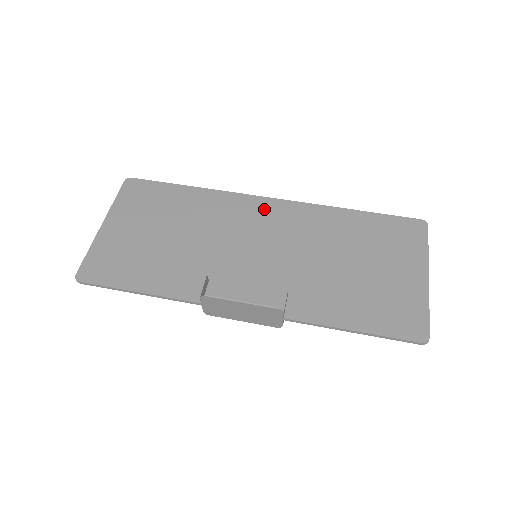
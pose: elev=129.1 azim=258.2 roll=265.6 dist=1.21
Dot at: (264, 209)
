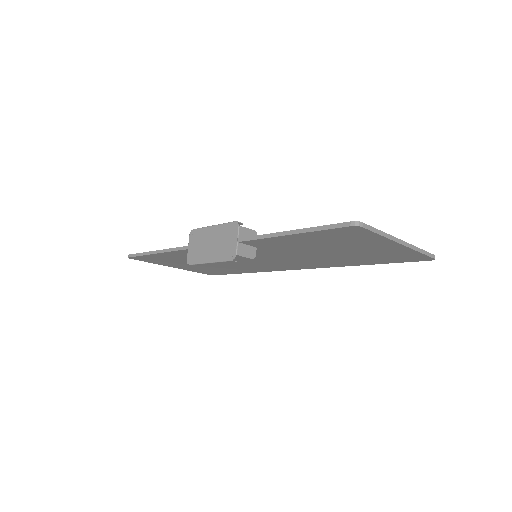
Dot at: occluded
